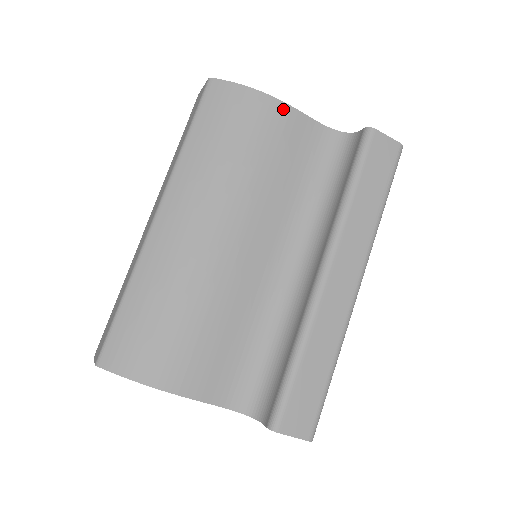
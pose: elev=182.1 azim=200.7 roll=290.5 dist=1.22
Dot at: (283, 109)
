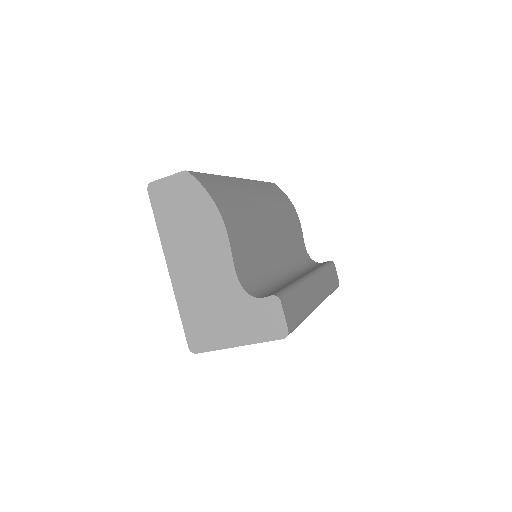
Dot at: (299, 221)
